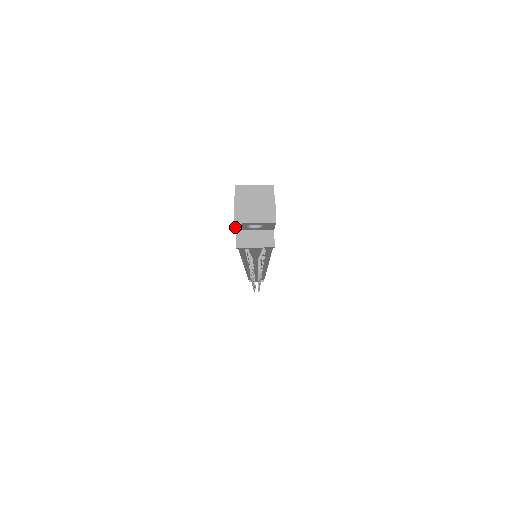
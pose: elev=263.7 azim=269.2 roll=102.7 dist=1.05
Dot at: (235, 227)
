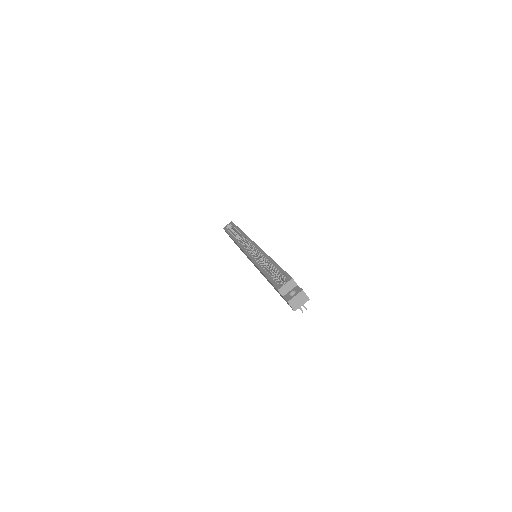
Dot at: occluded
